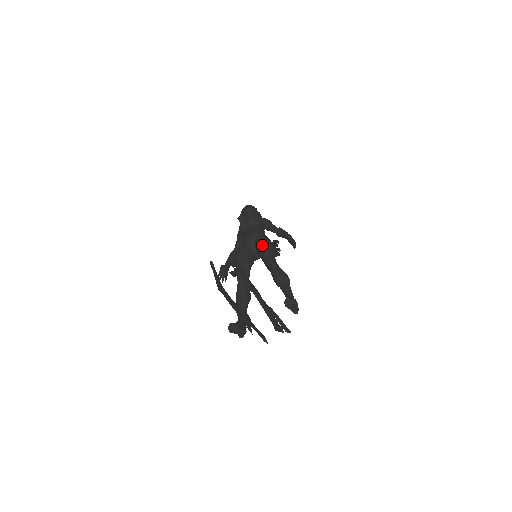
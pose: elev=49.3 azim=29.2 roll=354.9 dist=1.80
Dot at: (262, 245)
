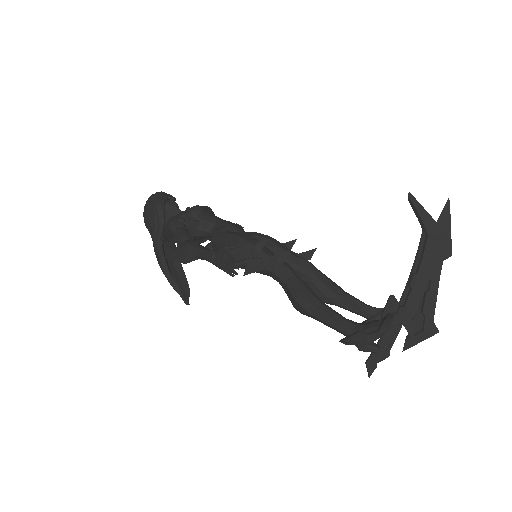
Dot at: (277, 241)
